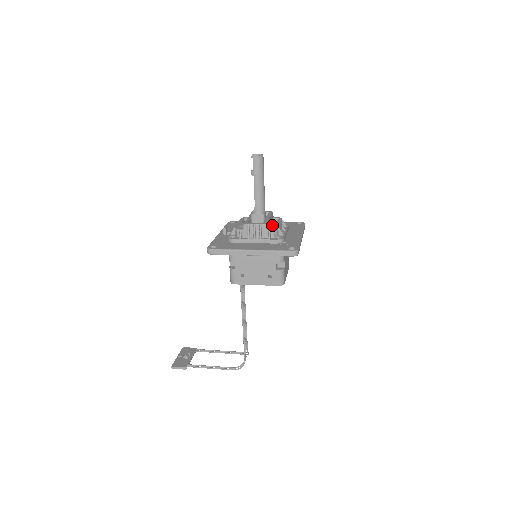
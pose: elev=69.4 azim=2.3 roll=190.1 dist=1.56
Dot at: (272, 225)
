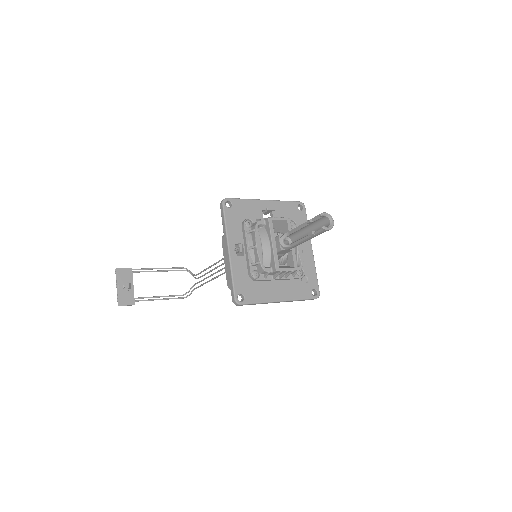
Dot at: (296, 254)
